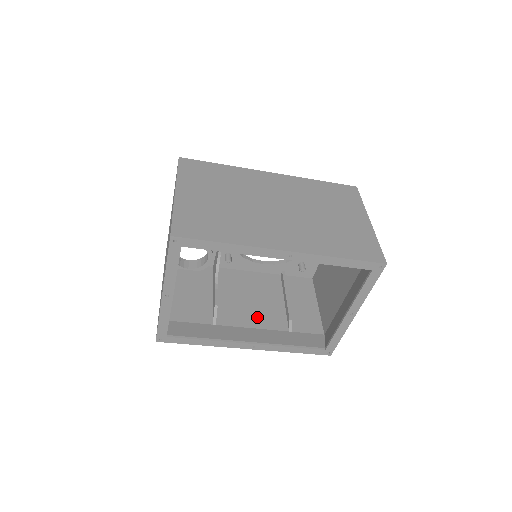
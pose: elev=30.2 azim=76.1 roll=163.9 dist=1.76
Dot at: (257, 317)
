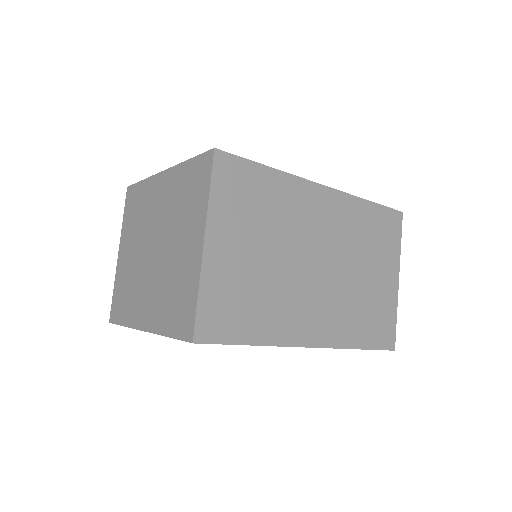
Dot at: occluded
